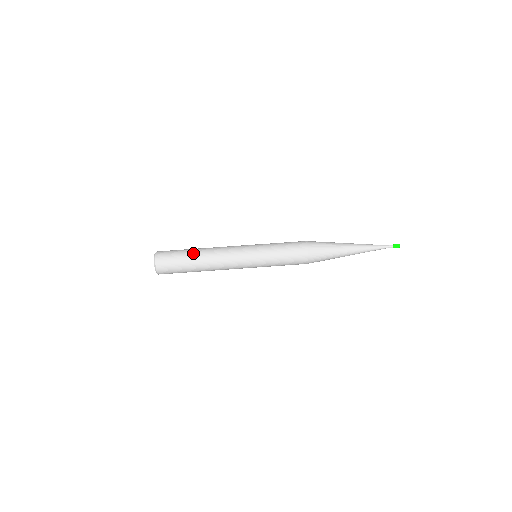
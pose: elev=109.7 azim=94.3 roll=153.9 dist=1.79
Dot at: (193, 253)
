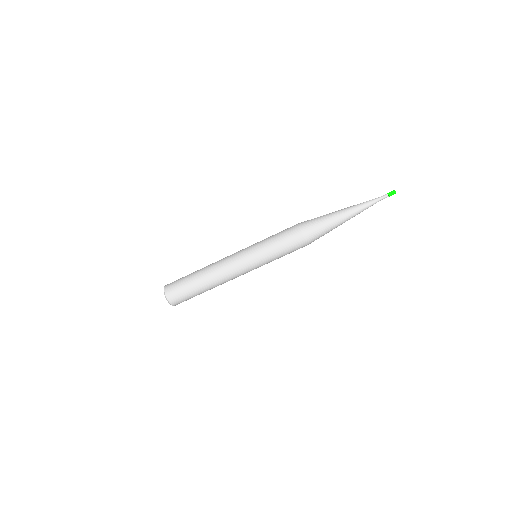
Dot at: (196, 277)
